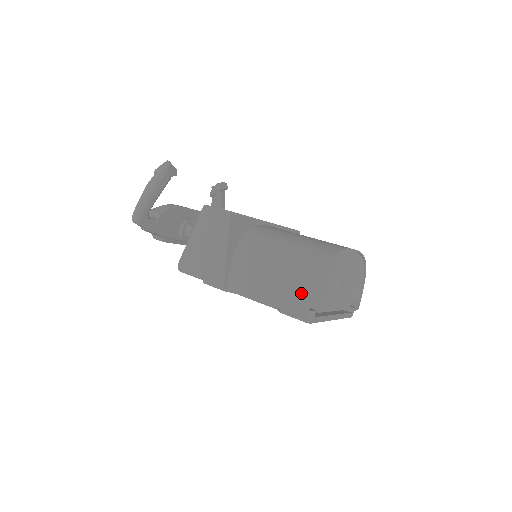
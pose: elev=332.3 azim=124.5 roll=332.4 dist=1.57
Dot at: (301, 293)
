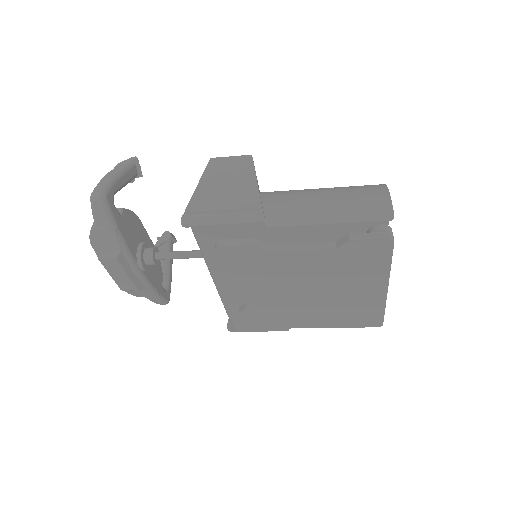
Dot at: (375, 202)
